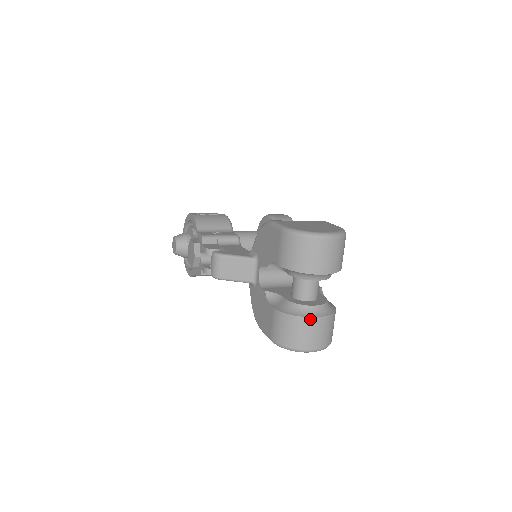
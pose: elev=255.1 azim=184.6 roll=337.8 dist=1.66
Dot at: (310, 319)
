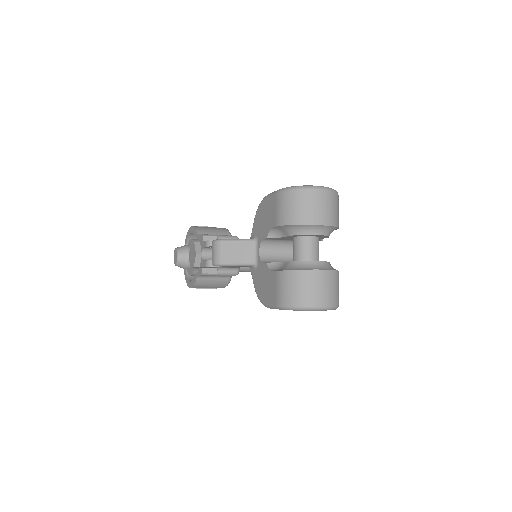
Dot at: (314, 272)
